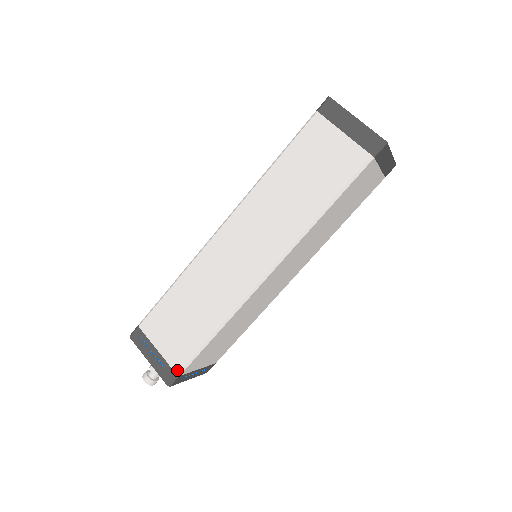
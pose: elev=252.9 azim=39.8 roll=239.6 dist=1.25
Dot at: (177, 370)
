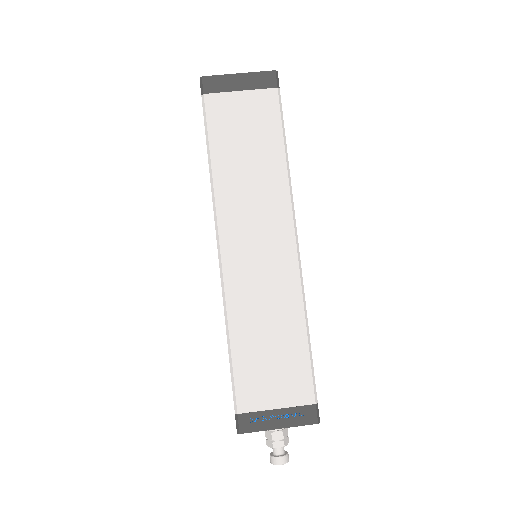
Dot at: (312, 400)
